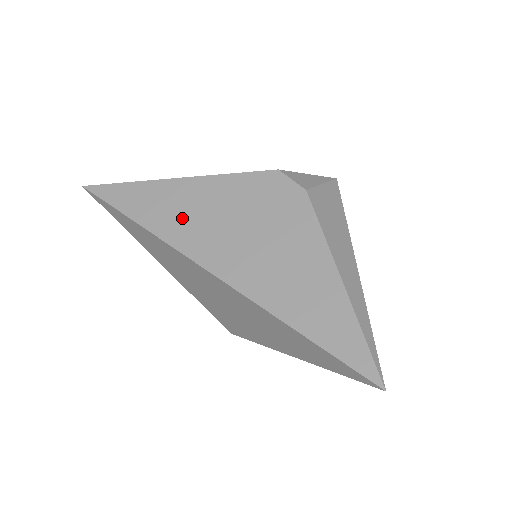
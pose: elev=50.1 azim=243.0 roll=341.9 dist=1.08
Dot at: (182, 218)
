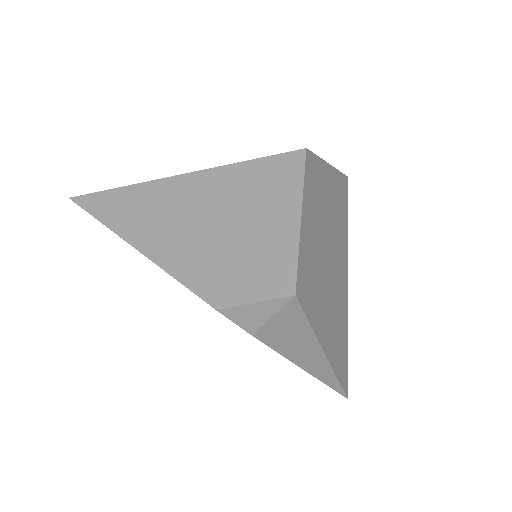
Dot at: occluded
